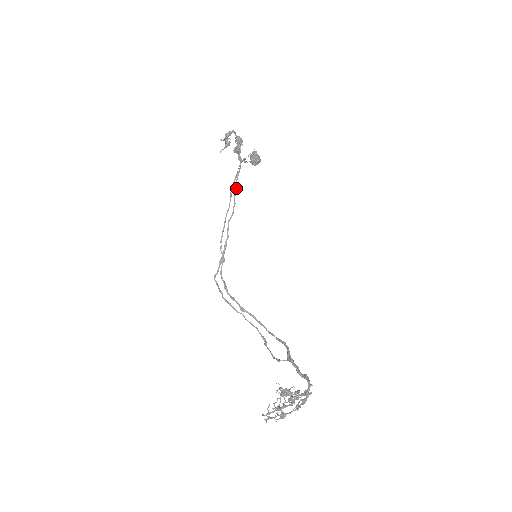
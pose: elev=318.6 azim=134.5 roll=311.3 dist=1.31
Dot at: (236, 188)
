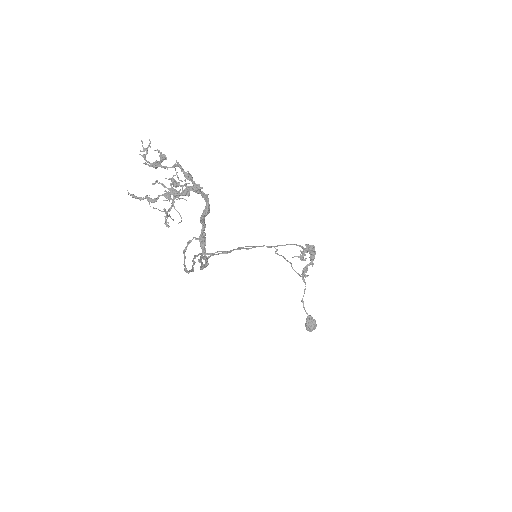
Dot at: occluded
